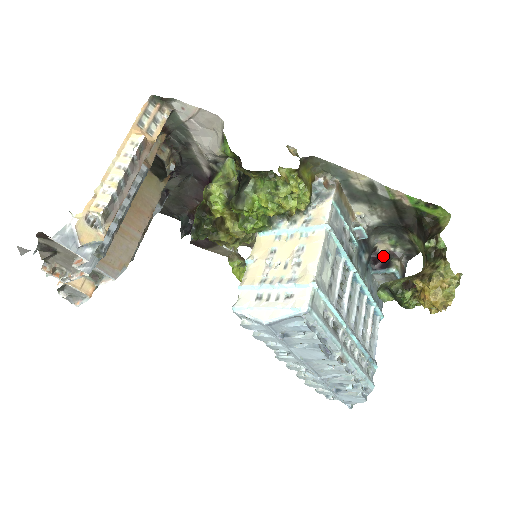
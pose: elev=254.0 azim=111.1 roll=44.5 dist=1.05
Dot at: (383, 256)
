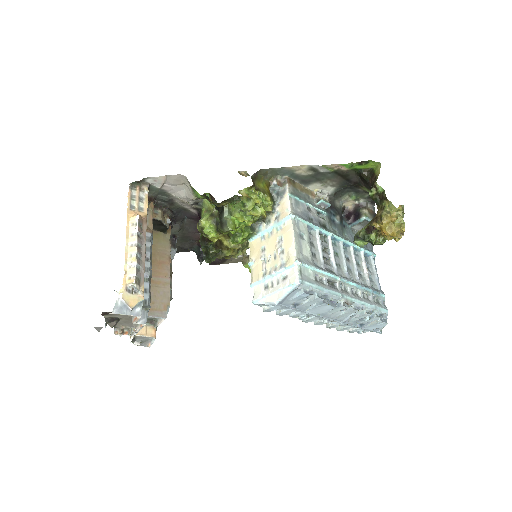
Dot at: (352, 211)
